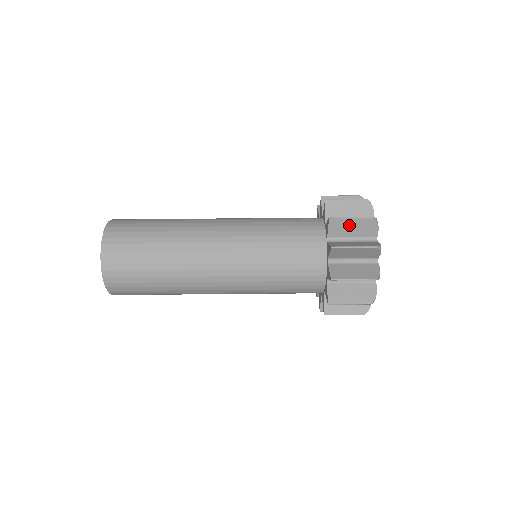
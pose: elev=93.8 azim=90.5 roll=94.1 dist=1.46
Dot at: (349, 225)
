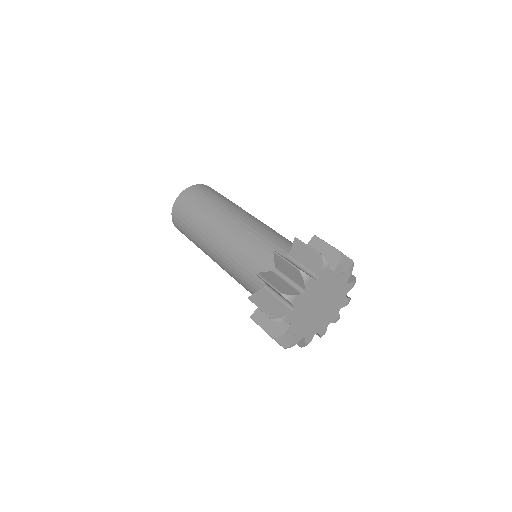
Dot at: (286, 266)
